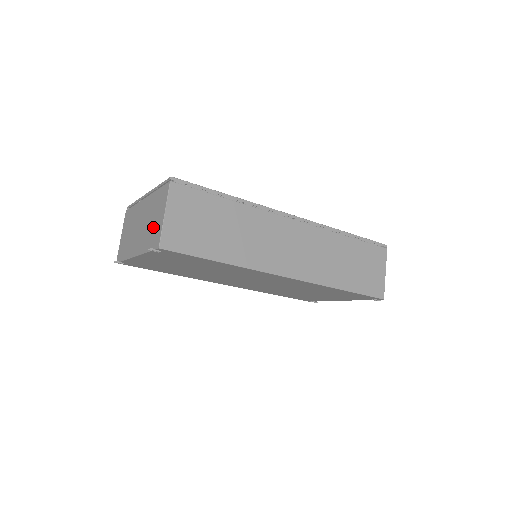
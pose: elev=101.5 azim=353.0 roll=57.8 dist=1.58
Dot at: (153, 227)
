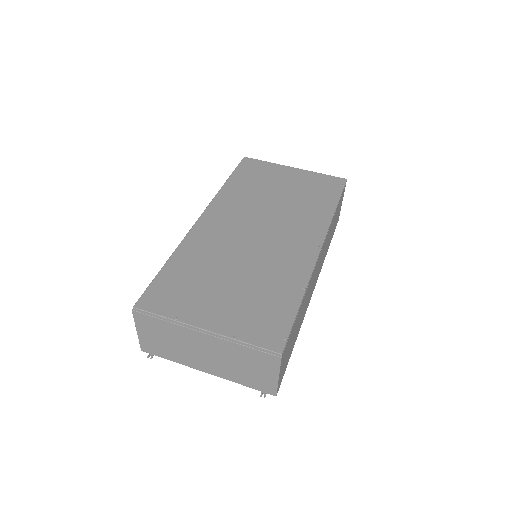
Dot at: (252, 375)
